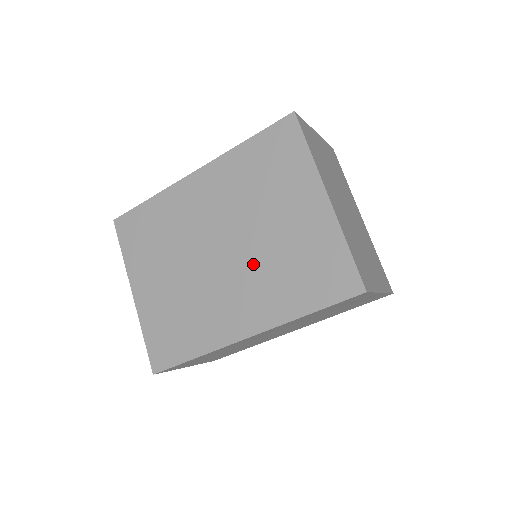
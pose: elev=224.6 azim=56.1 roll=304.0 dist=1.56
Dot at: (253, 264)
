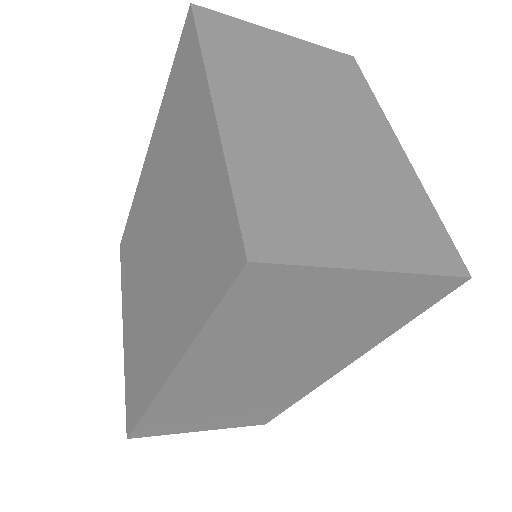
Dot at: (169, 258)
